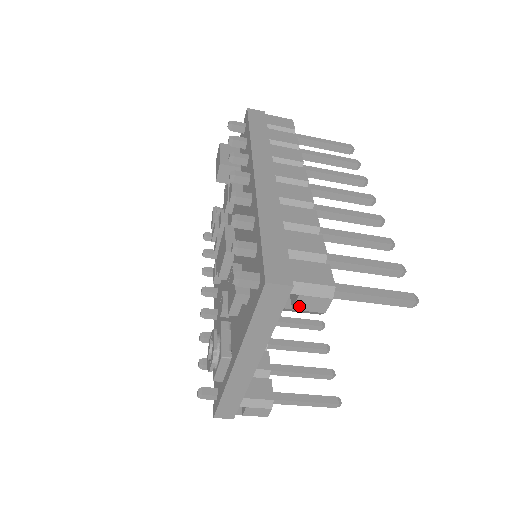
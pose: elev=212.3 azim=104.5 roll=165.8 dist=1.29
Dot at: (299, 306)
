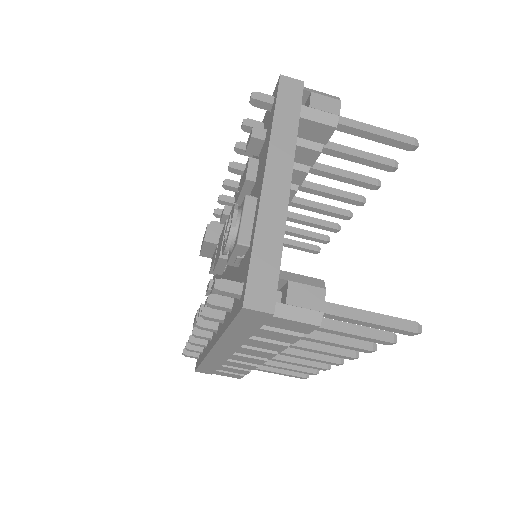
Dot at: (314, 104)
